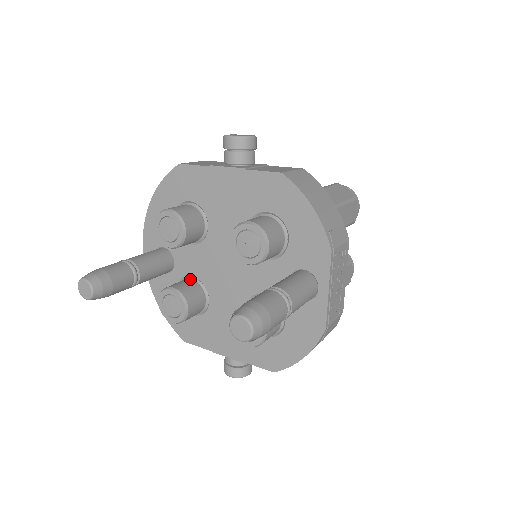
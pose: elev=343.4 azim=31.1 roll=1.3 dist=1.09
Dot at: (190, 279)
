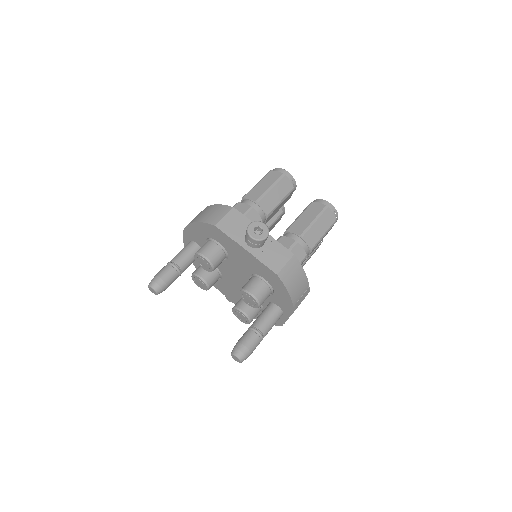
Dot at: occluded
